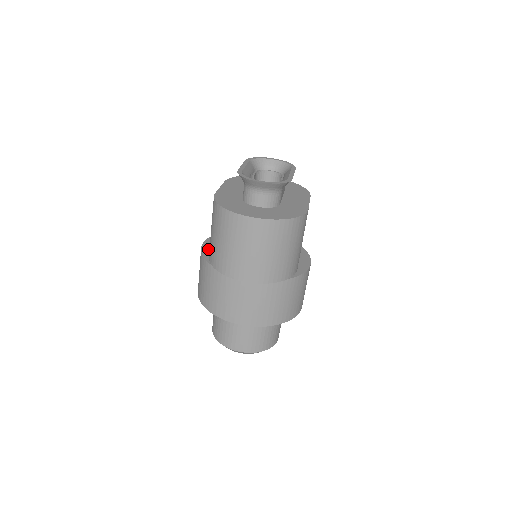
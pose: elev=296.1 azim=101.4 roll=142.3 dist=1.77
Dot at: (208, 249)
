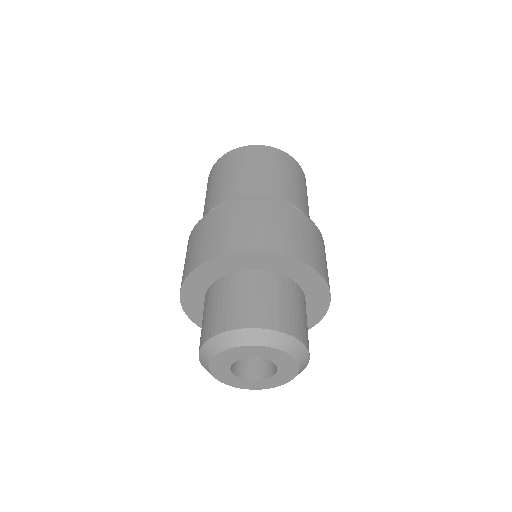
Dot at: occluded
